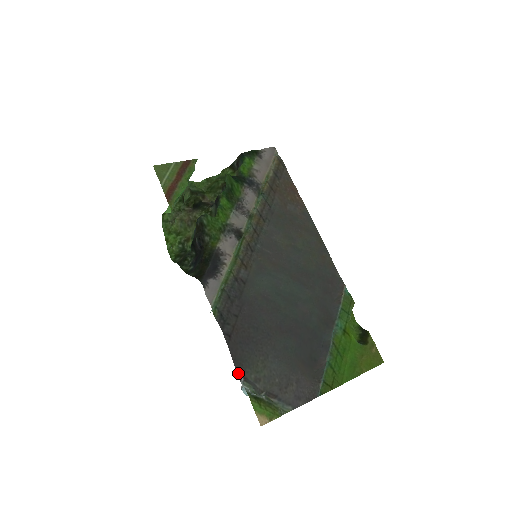
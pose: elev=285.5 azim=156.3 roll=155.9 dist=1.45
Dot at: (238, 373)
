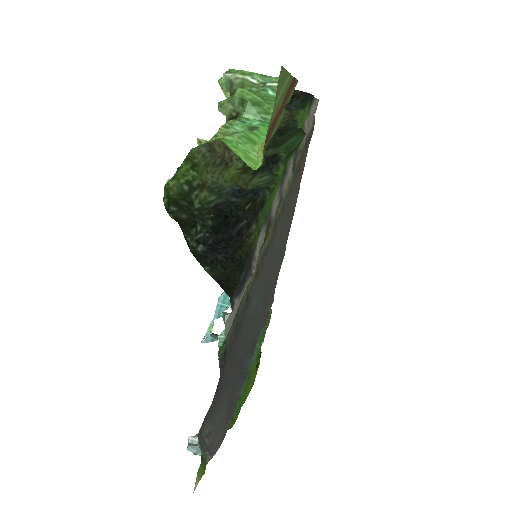
Dot at: (200, 429)
